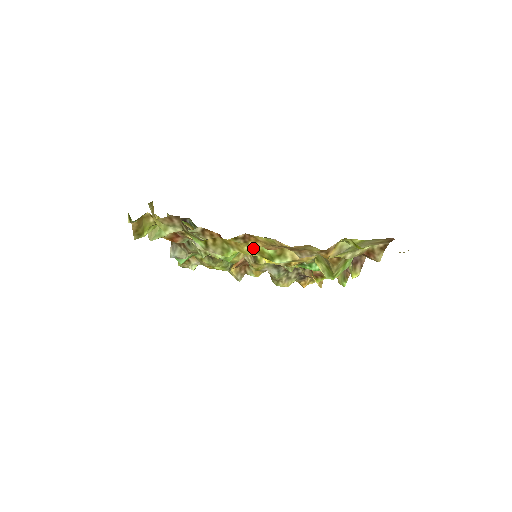
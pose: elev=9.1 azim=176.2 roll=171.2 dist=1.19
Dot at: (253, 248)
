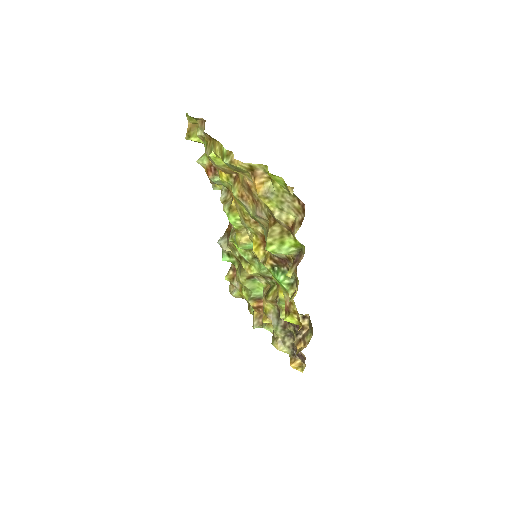
Dot at: (220, 148)
